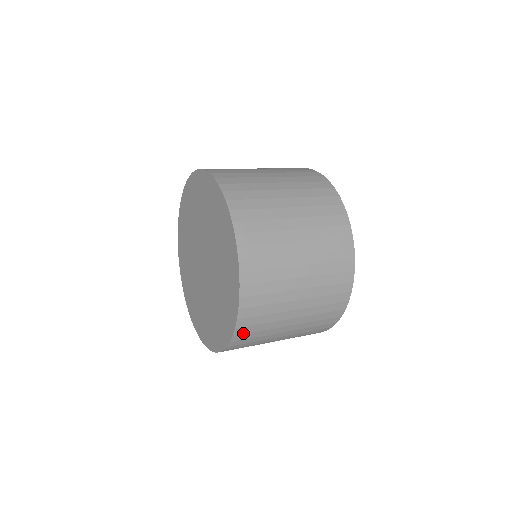
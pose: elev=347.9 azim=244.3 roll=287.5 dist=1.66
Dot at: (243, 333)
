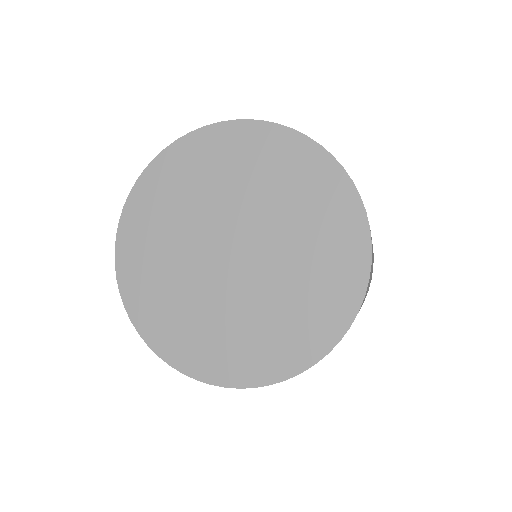
Dot at: occluded
